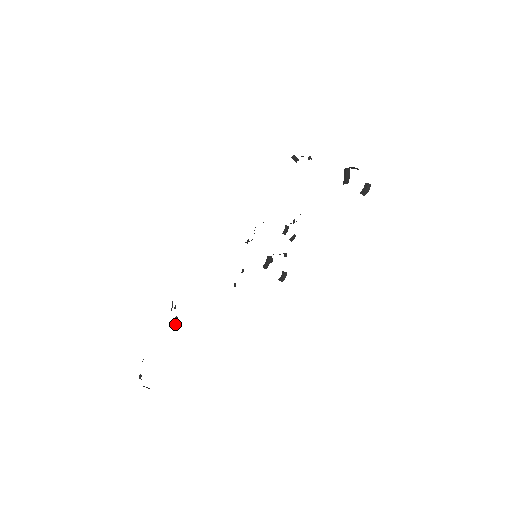
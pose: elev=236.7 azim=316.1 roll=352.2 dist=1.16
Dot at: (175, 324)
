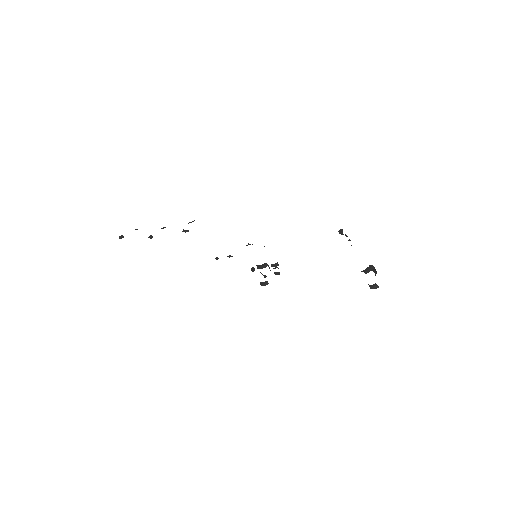
Dot at: (151, 237)
